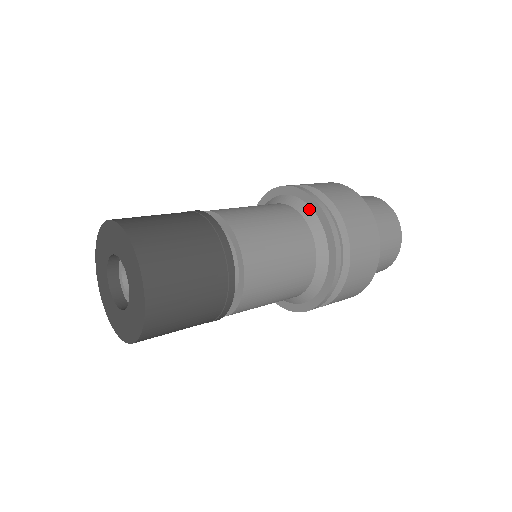
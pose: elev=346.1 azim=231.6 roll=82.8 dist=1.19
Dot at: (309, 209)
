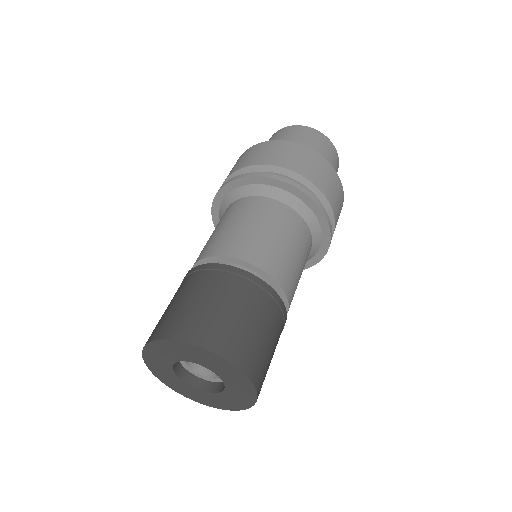
Dot at: (270, 188)
